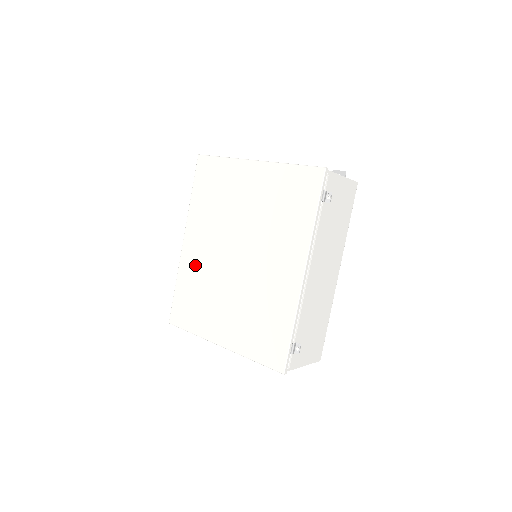
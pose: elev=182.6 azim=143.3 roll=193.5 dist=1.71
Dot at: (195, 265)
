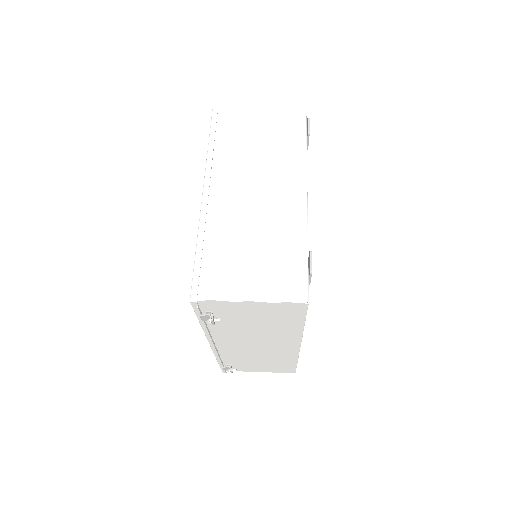
Dot at: occluded
